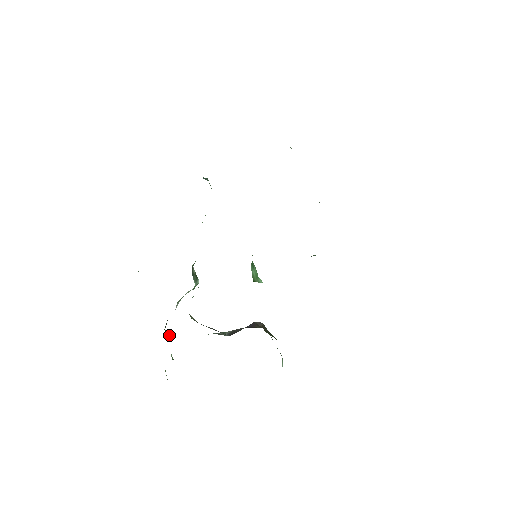
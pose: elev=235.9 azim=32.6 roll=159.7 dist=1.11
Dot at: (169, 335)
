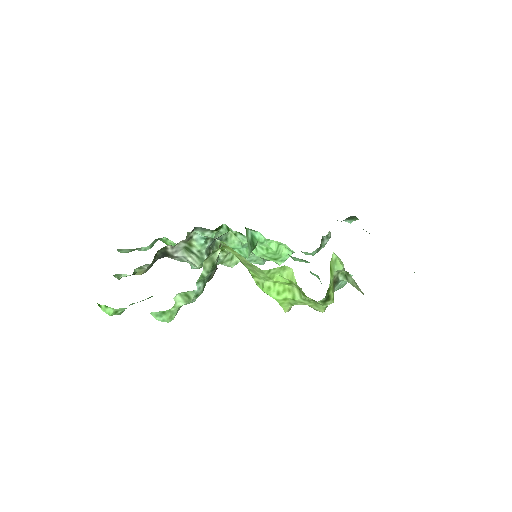
Dot at: (154, 259)
